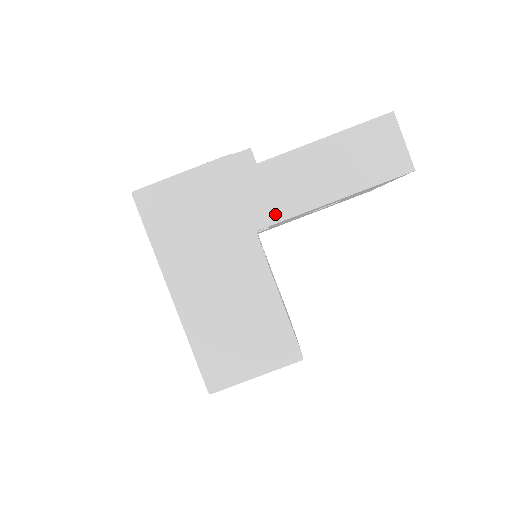
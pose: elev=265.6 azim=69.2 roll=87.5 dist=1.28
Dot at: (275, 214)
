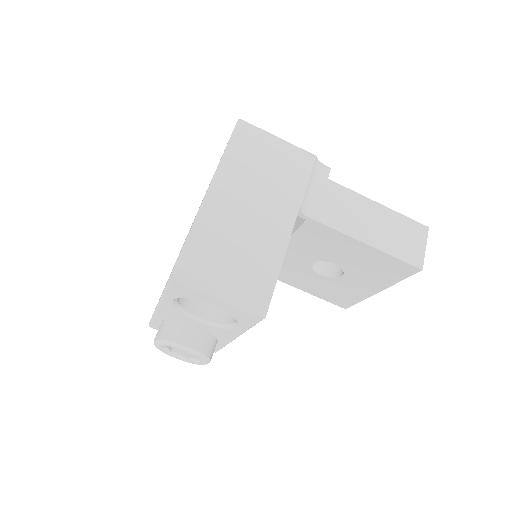
Dot at: (317, 214)
